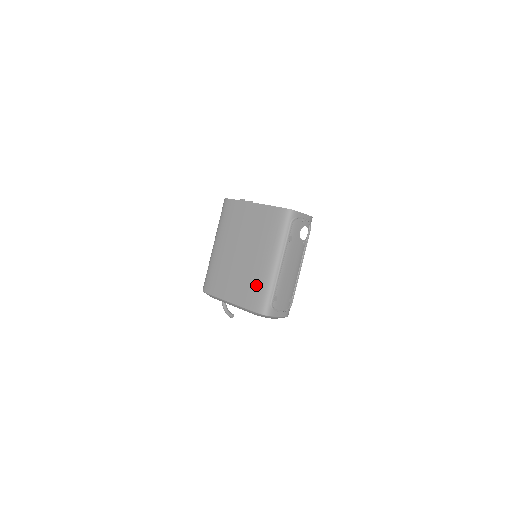
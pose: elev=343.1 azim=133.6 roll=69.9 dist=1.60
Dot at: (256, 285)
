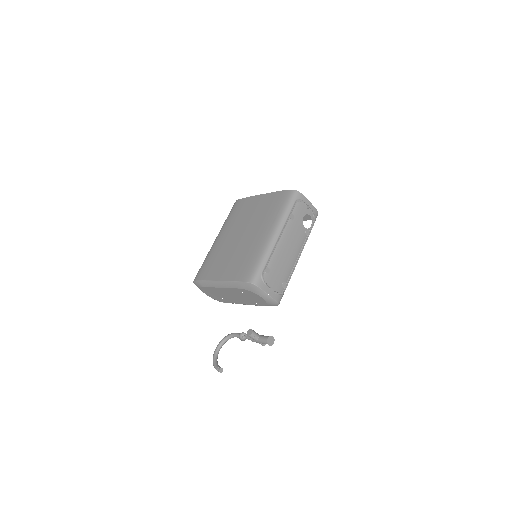
Dot at: (249, 257)
